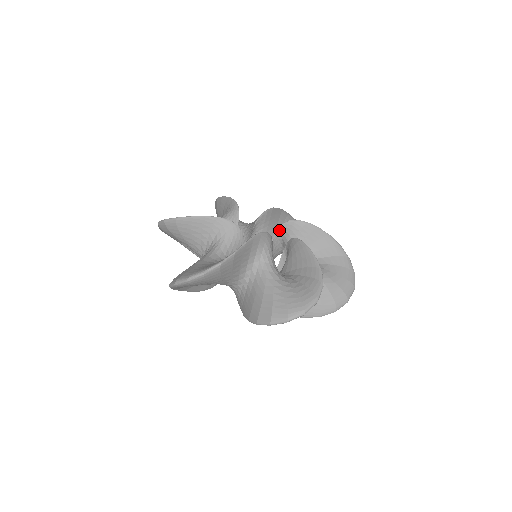
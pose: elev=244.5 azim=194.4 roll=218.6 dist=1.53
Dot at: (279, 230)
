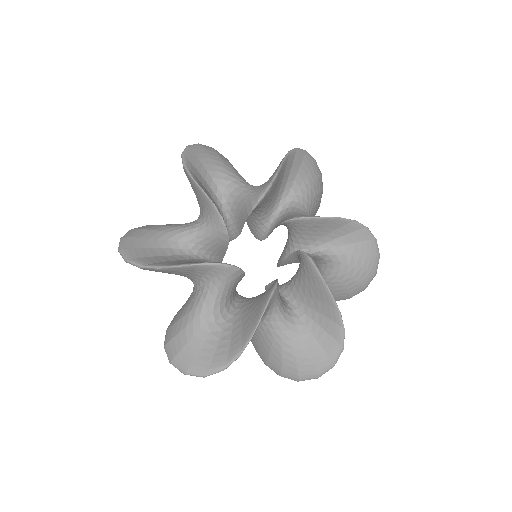
Dot at: (298, 252)
